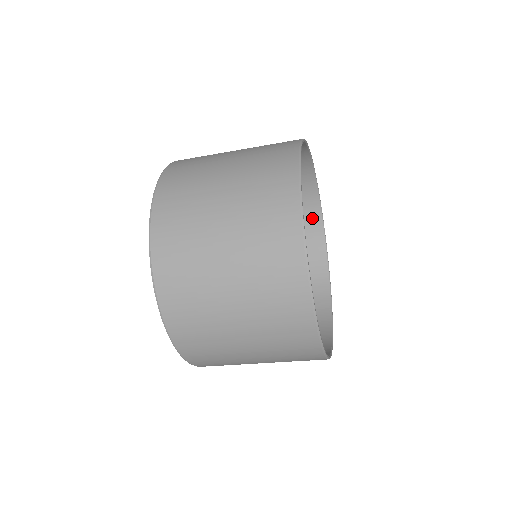
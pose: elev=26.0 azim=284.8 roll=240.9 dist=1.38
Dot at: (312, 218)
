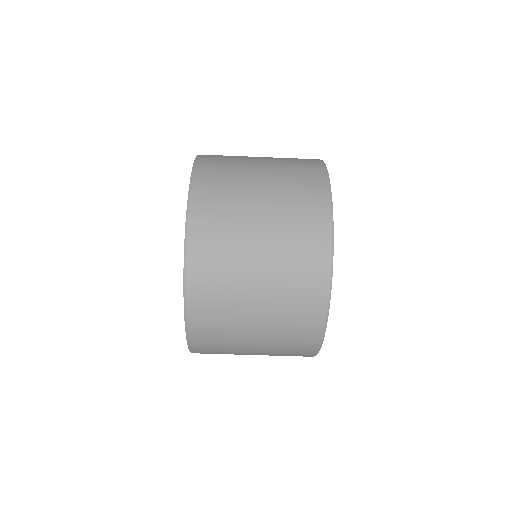
Dot at: occluded
